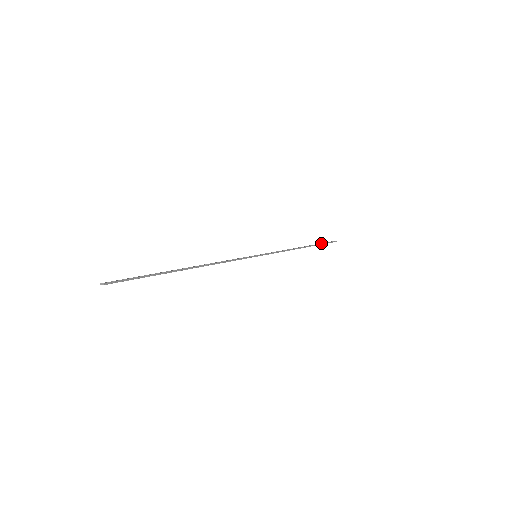
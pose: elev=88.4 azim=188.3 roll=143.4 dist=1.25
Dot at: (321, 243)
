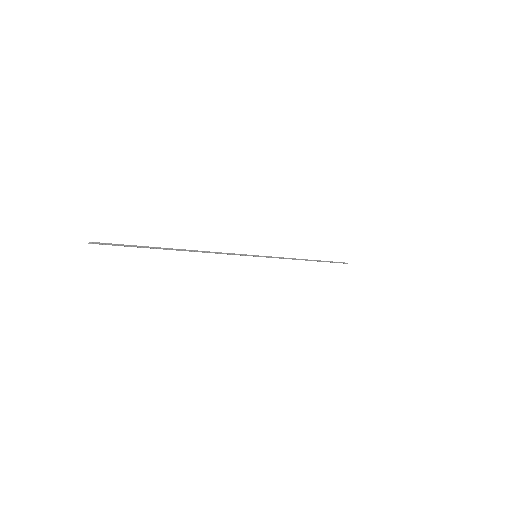
Dot at: (330, 261)
